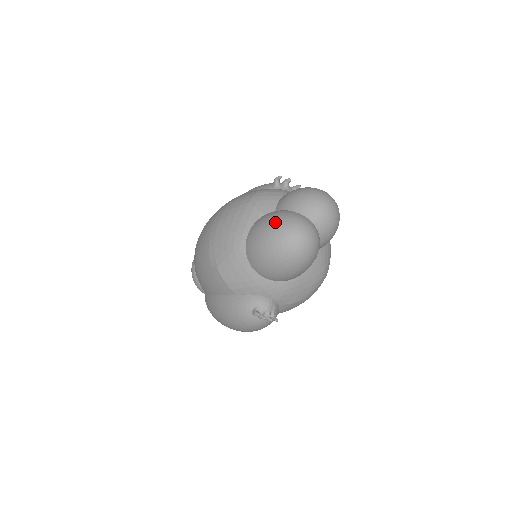
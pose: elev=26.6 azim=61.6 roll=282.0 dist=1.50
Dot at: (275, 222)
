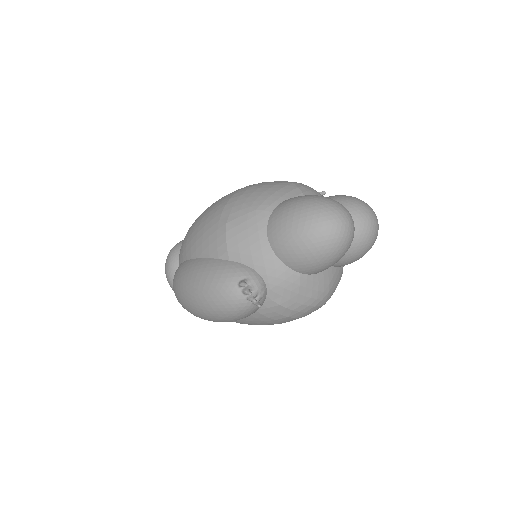
Dot at: (321, 197)
